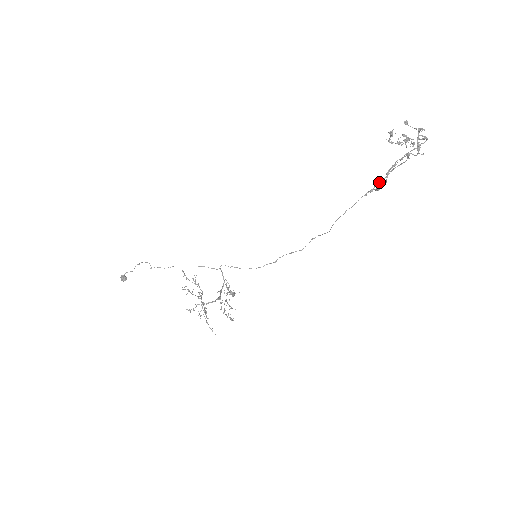
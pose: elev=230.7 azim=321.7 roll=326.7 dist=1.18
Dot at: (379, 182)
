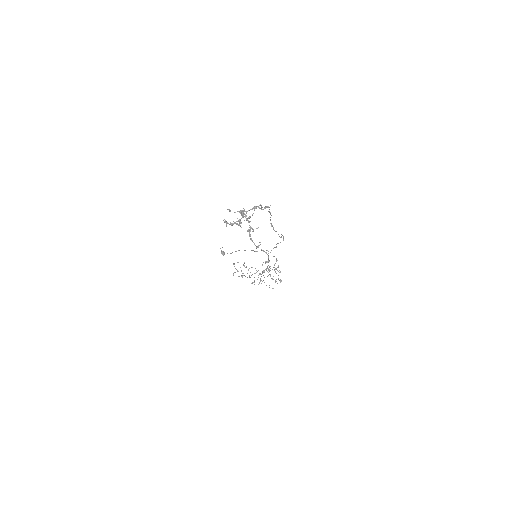
Dot at: (270, 219)
